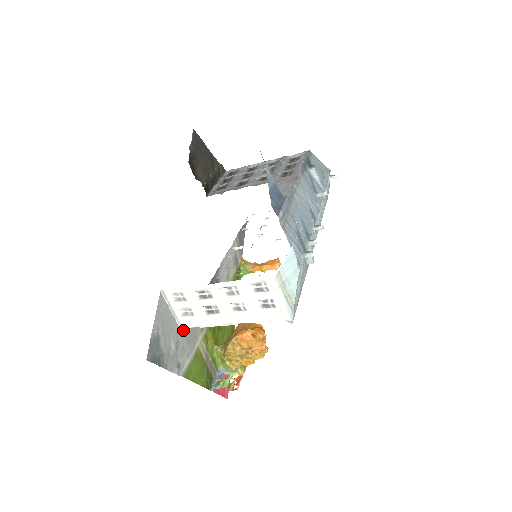
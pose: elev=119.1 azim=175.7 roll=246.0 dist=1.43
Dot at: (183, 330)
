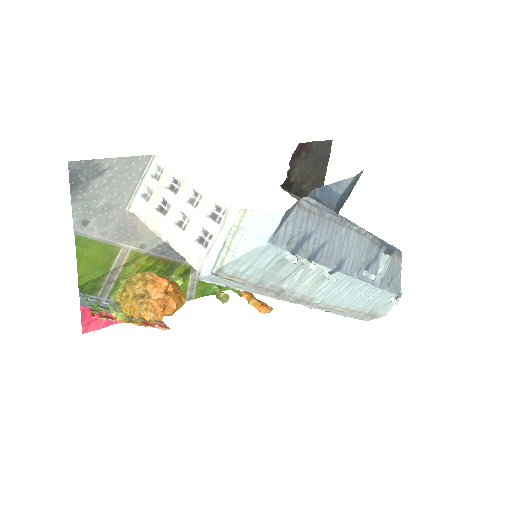
Dot at: (128, 212)
